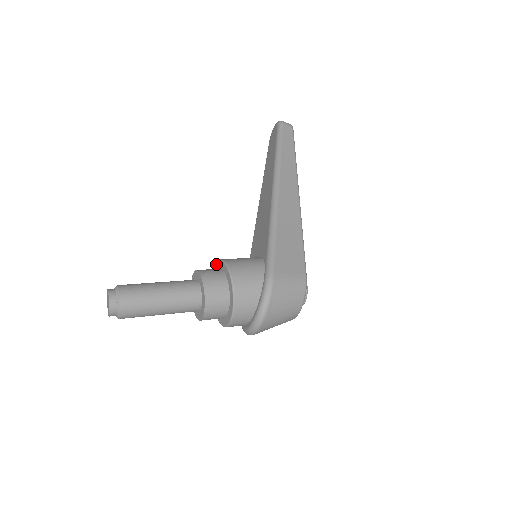
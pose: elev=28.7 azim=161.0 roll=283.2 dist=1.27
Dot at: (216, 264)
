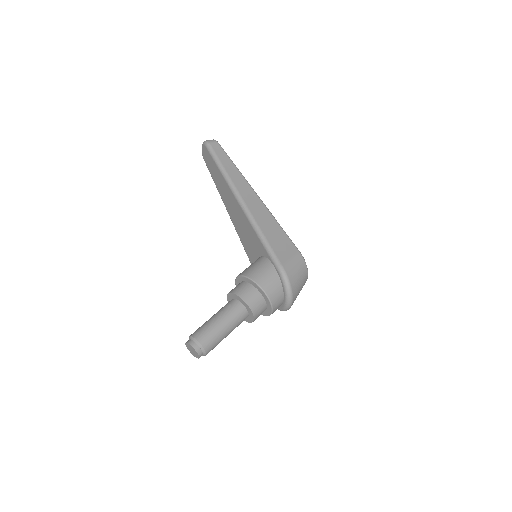
Dot at: (237, 279)
